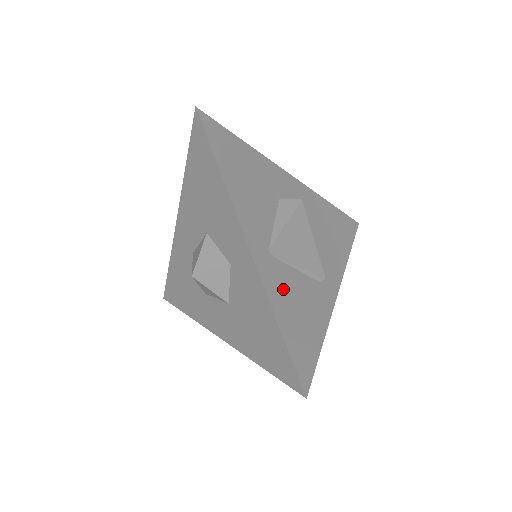
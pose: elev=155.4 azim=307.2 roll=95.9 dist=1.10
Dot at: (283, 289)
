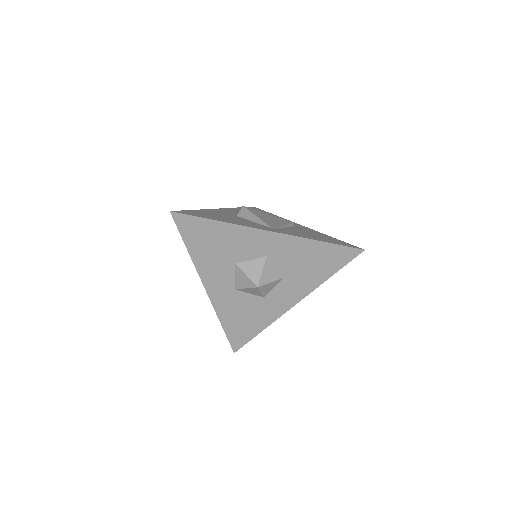
Dot at: (298, 234)
